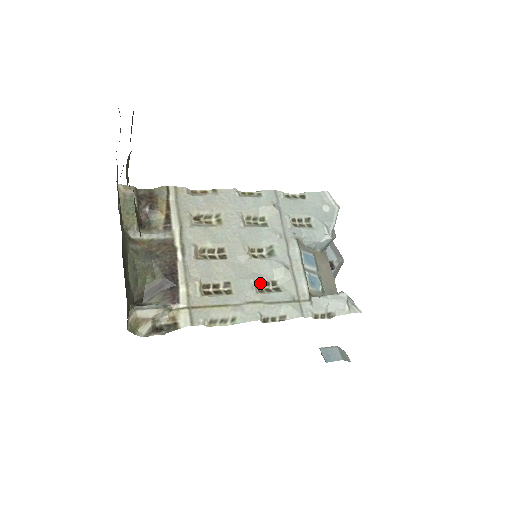
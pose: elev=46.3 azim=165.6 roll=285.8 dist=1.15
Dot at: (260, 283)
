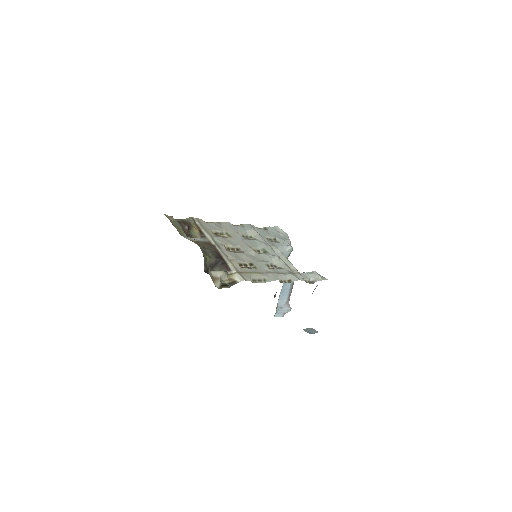
Dot at: (268, 265)
